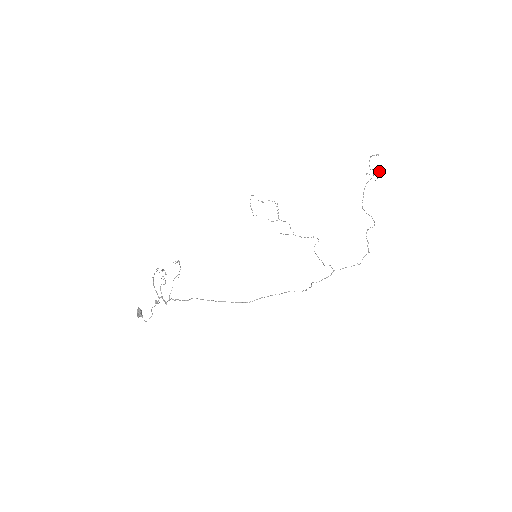
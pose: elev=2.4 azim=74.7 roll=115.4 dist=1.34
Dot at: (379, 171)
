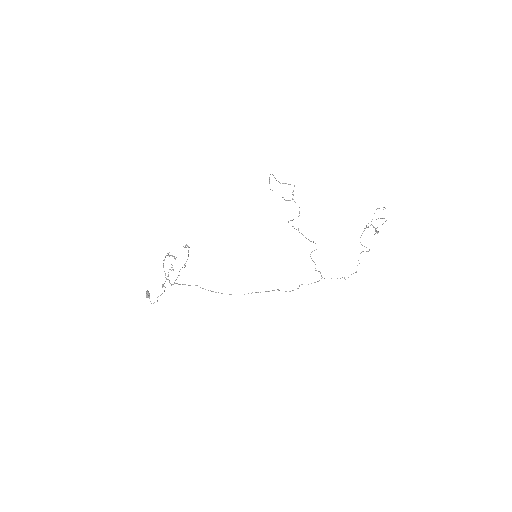
Dot at: (377, 232)
